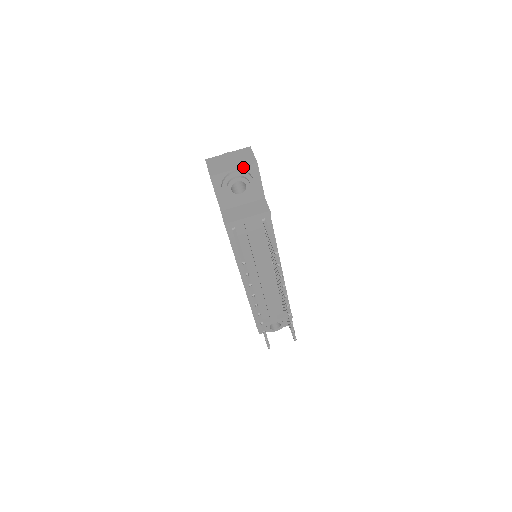
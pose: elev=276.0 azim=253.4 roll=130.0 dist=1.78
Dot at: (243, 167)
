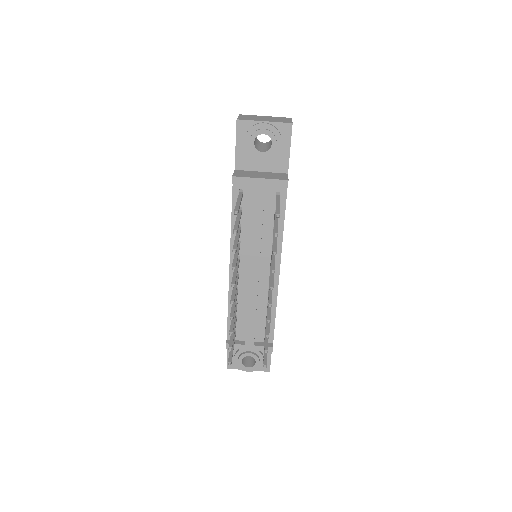
Dot at: (275, 122)
